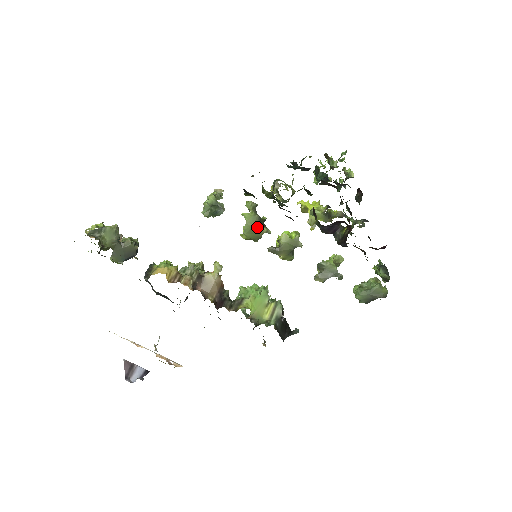
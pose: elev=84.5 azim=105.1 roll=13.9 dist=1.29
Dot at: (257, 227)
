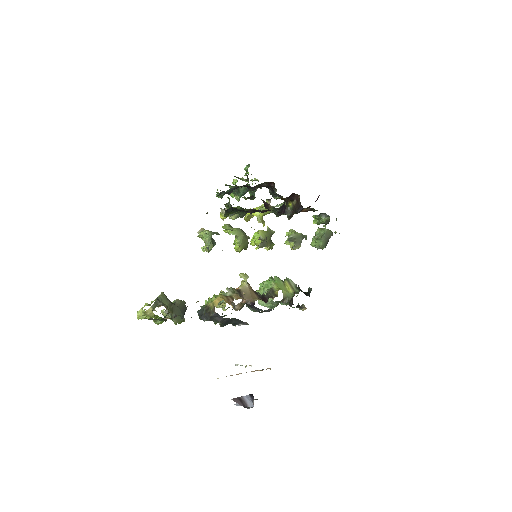
Dot at: (245, 235)
